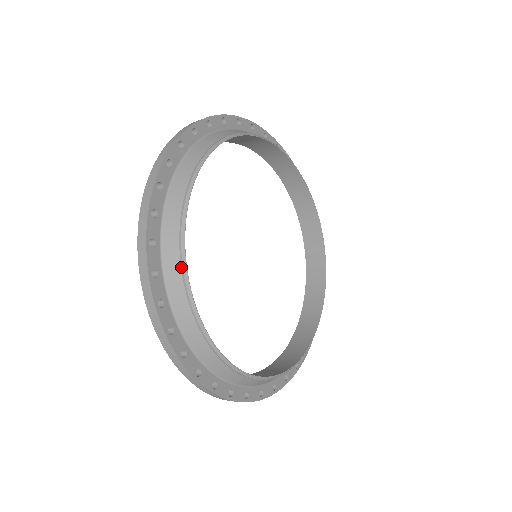
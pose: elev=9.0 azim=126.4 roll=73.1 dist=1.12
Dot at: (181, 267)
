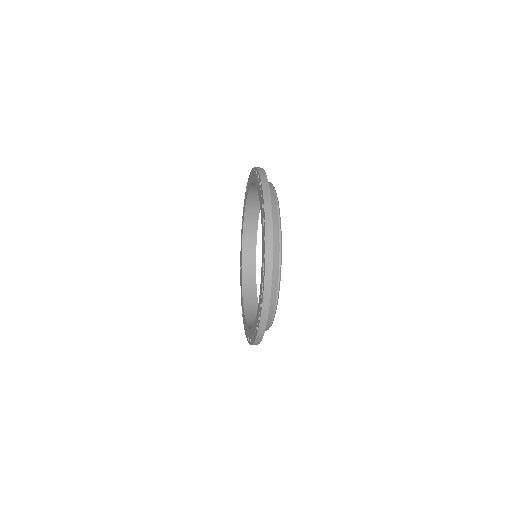
Dot at: (270, 325)
